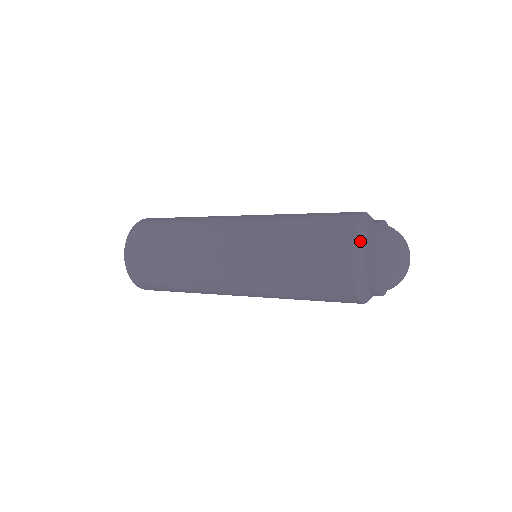
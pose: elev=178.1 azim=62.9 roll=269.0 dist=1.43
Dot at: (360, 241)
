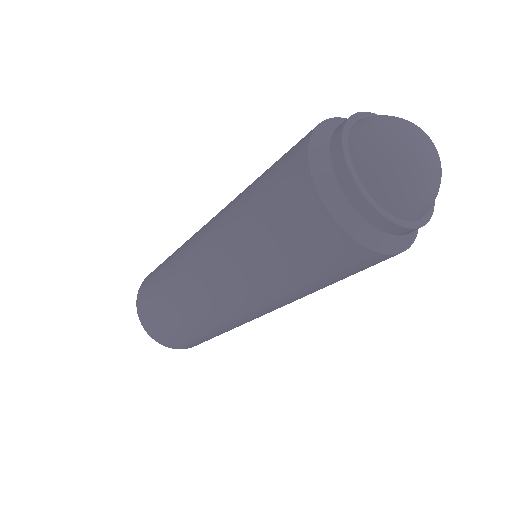
Dot at: (338, 120)
